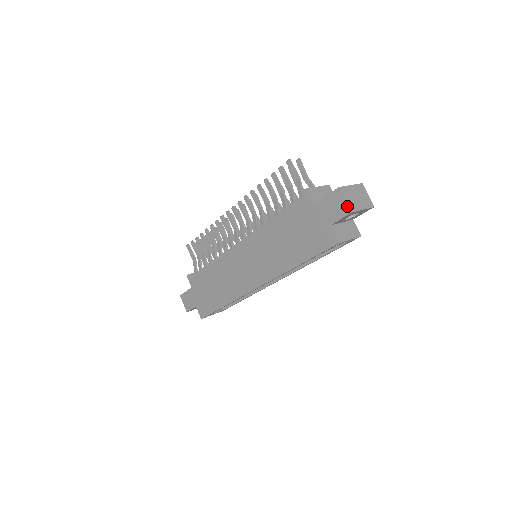
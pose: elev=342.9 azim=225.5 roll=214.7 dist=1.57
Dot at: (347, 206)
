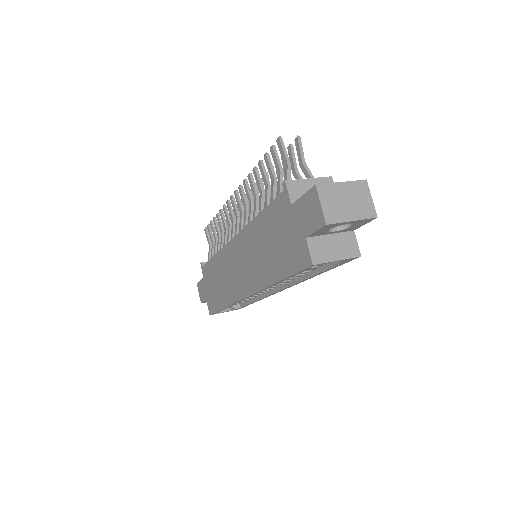
Dot at: (322, 214)
